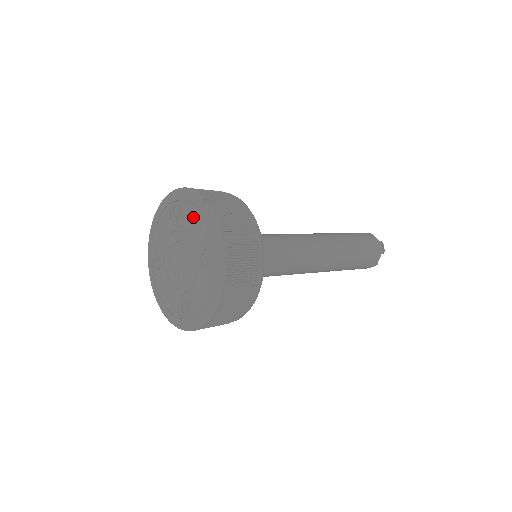
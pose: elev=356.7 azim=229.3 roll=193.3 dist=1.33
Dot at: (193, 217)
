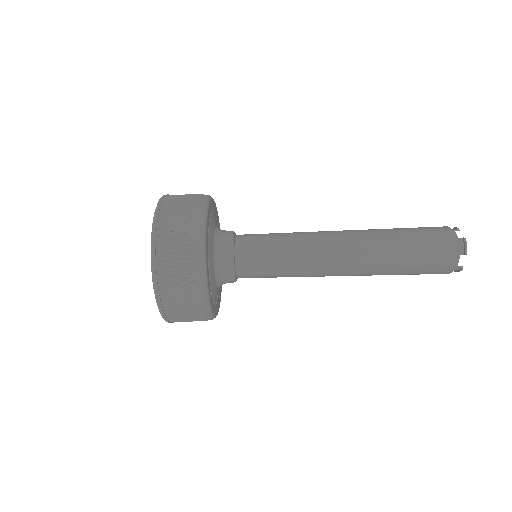
Dot at: occluded
